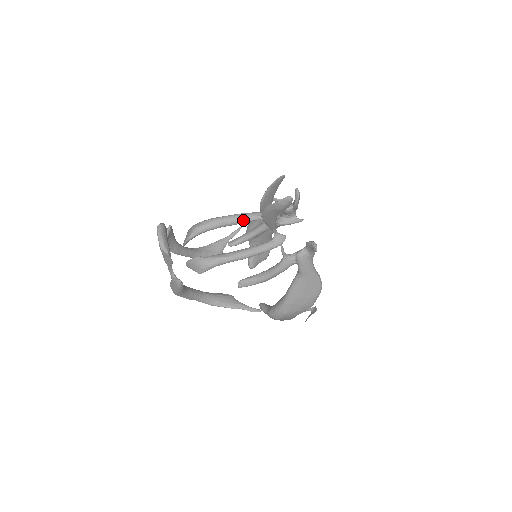
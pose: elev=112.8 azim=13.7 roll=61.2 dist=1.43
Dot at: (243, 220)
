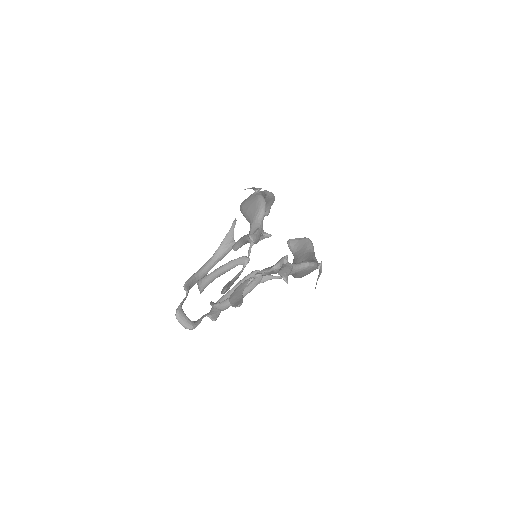
Dot at: occluded
